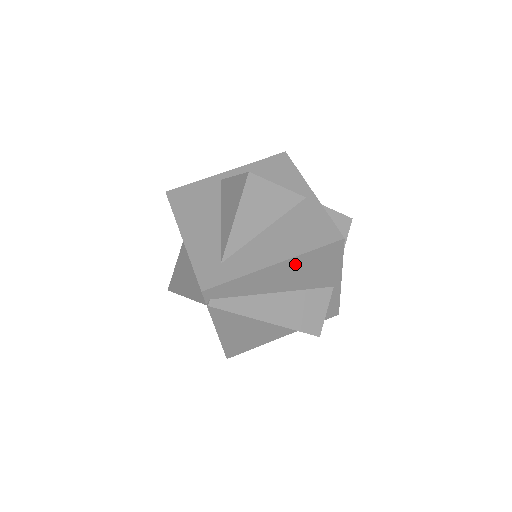
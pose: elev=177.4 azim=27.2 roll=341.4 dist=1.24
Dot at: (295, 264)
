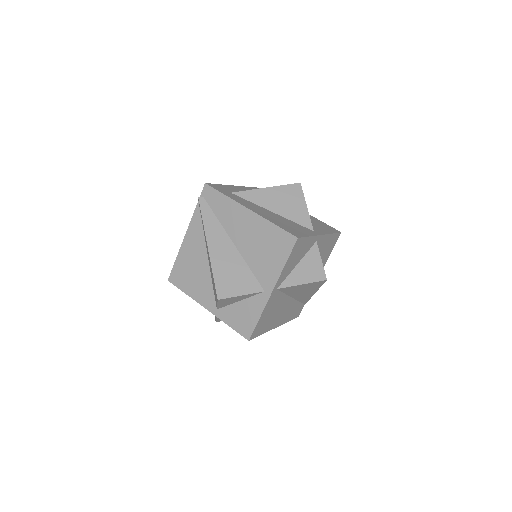
Dot at: (258, 226)
